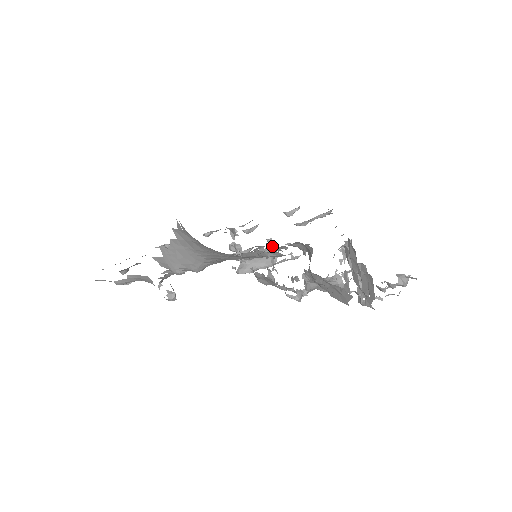
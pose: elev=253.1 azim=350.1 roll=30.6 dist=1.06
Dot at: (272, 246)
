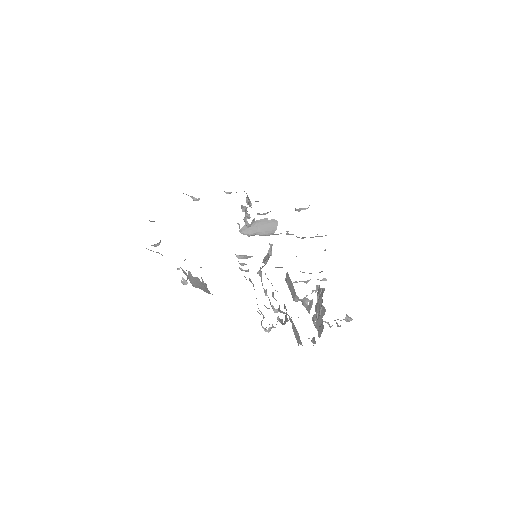
Dot at: (271, 249)
